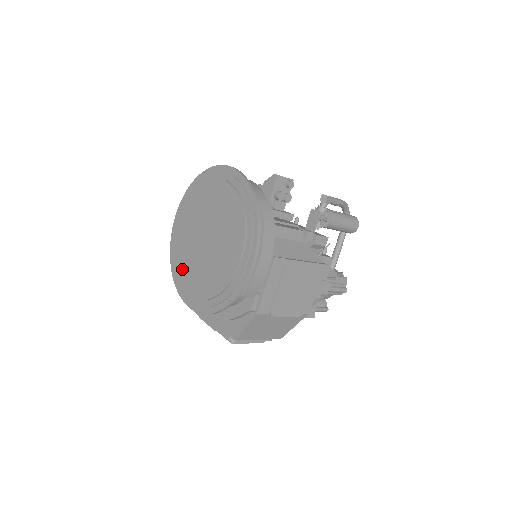
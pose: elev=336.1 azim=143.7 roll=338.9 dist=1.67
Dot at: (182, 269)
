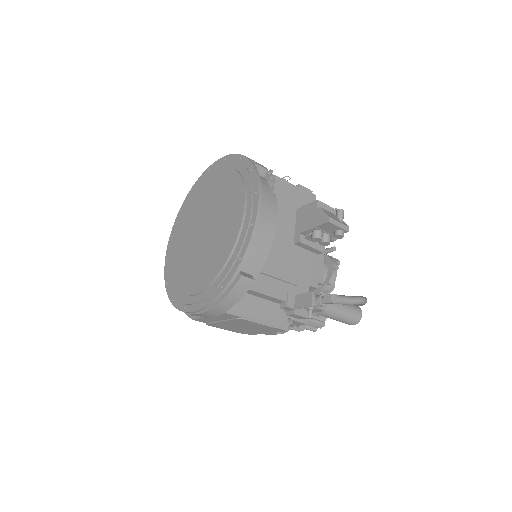
Dot at: (184, 216)
